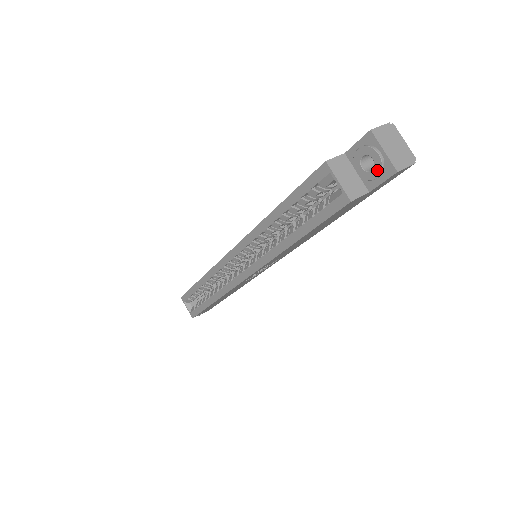
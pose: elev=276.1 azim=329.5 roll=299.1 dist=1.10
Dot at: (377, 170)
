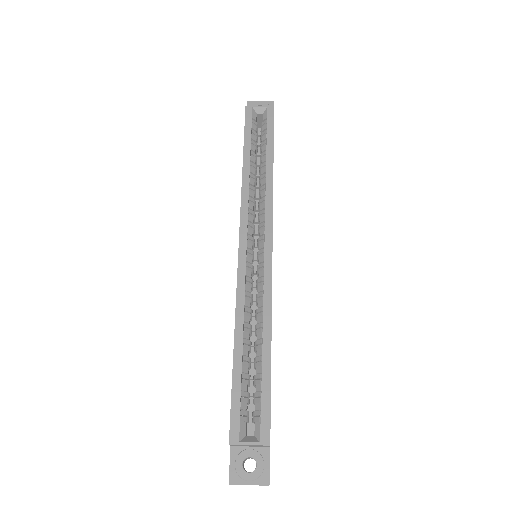
Dot at: occluded
